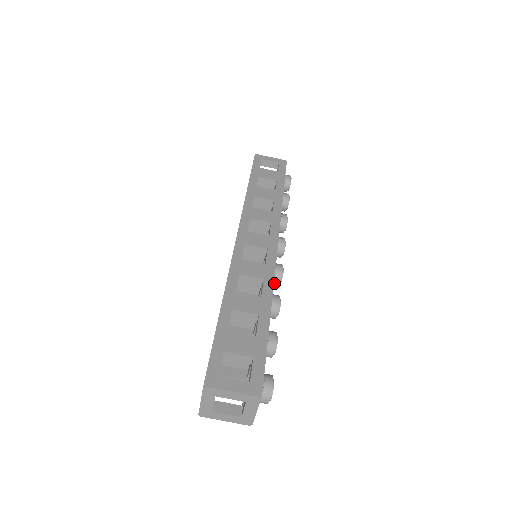
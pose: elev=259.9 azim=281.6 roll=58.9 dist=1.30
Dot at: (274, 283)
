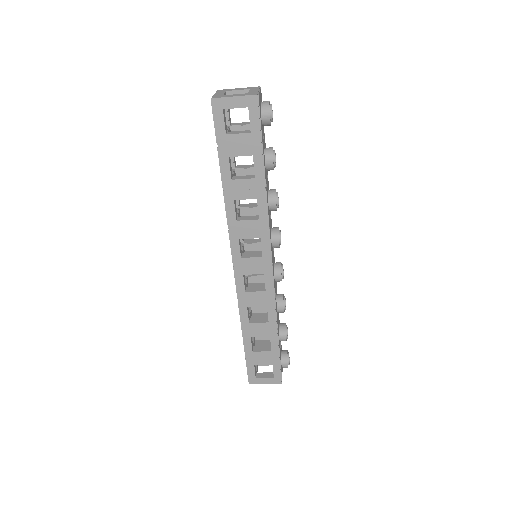
Dot at: occluded
